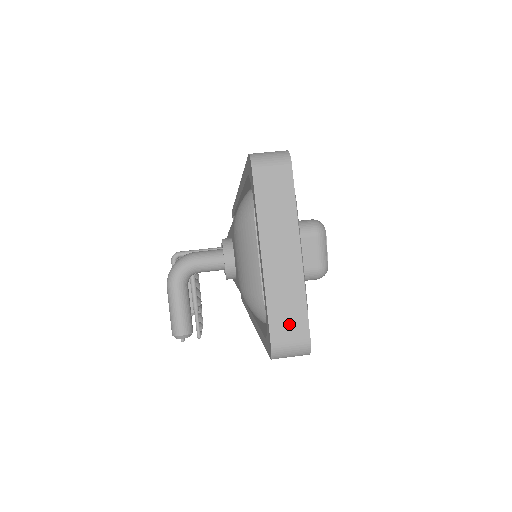
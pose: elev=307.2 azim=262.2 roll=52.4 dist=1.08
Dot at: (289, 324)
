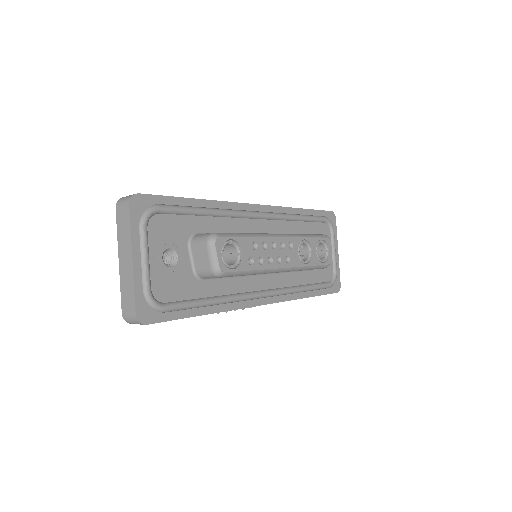
Dot at: (128, 303)
